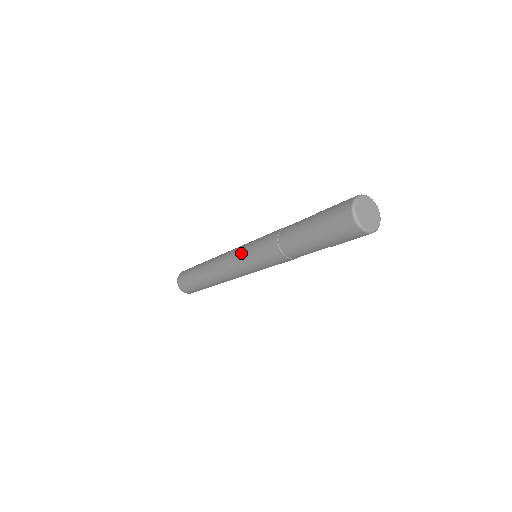
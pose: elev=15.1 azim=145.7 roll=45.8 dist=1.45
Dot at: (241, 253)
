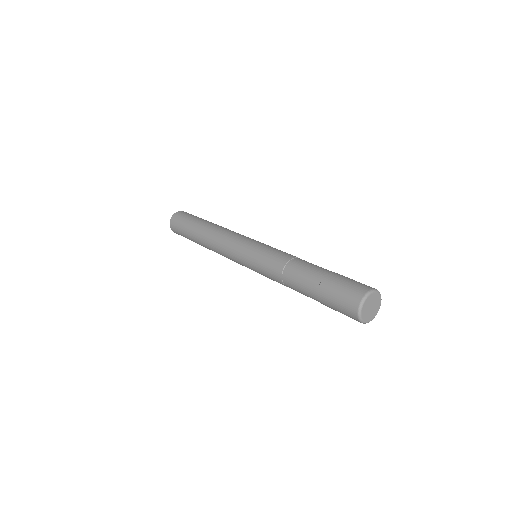
Dot at: (248, 245)
